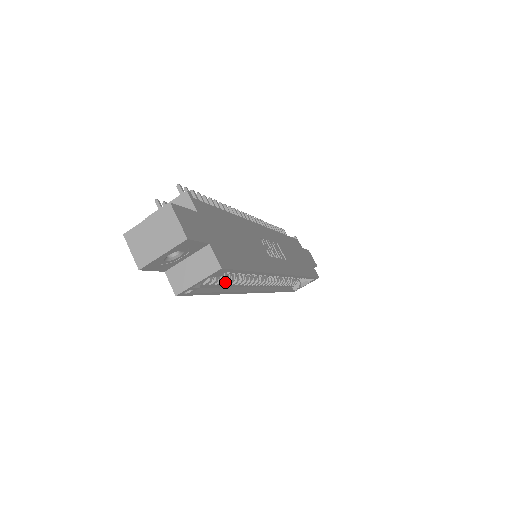
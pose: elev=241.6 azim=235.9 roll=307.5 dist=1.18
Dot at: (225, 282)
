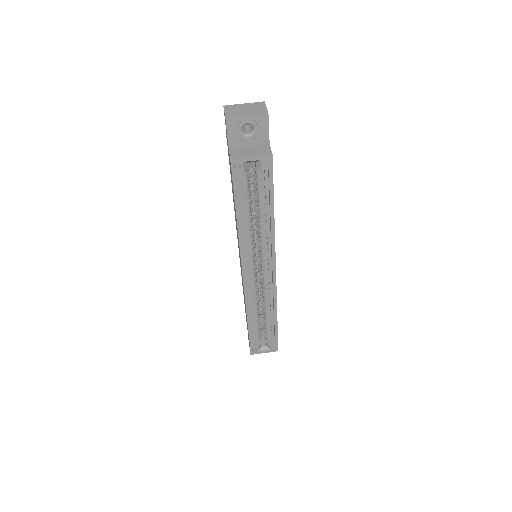
Dot at: (248, 210)
